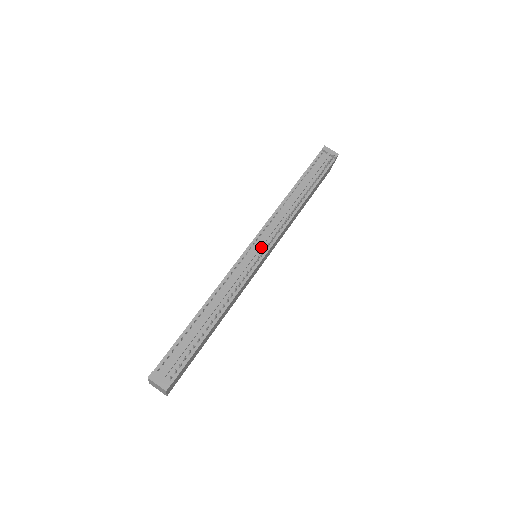
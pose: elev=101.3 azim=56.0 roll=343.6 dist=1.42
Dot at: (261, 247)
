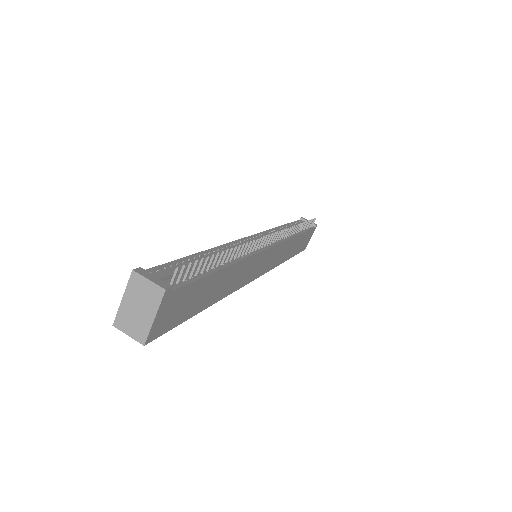
Dot at: occluded
